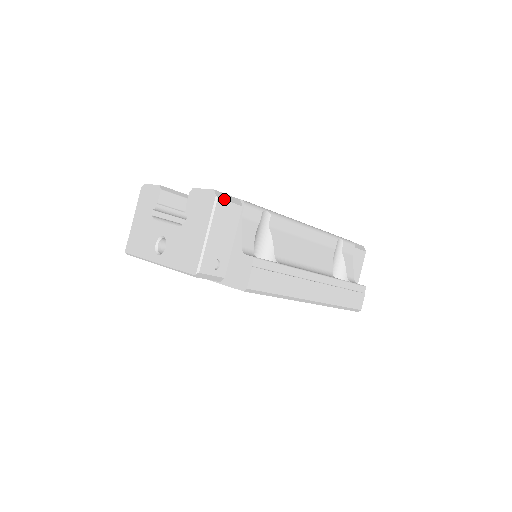
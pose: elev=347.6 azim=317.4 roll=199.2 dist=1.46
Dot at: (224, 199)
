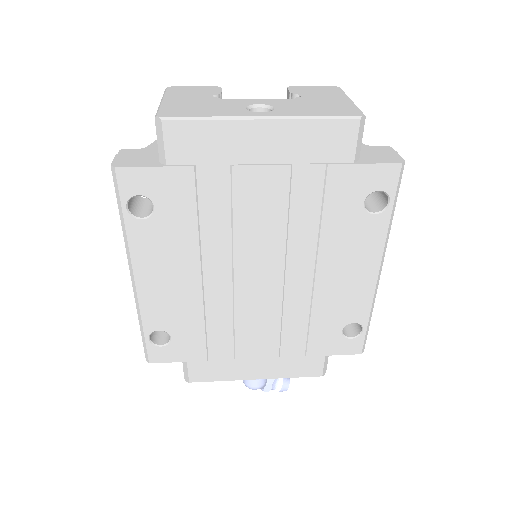
Dot at: occluded
